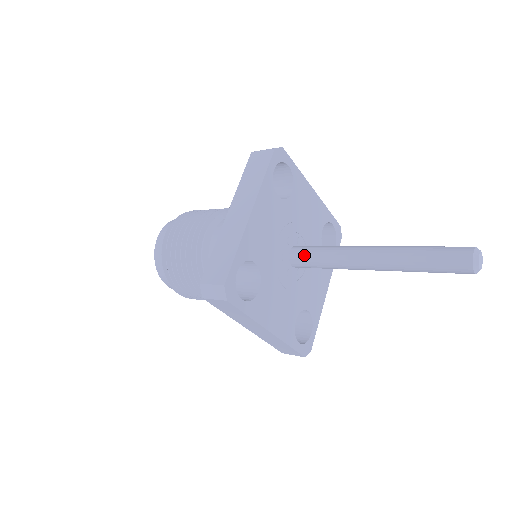
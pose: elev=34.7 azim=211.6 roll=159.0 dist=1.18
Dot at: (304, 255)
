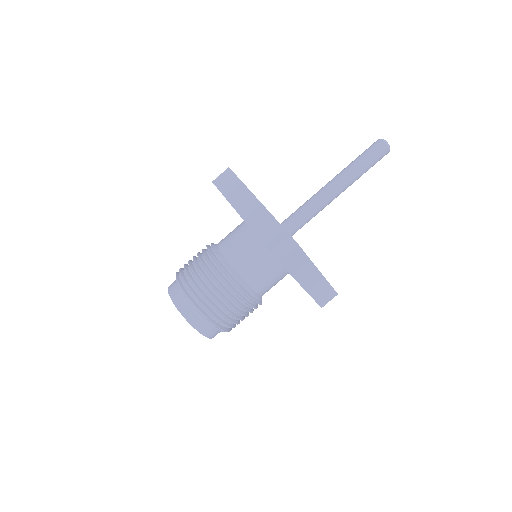
Dot at: (293, 220)
